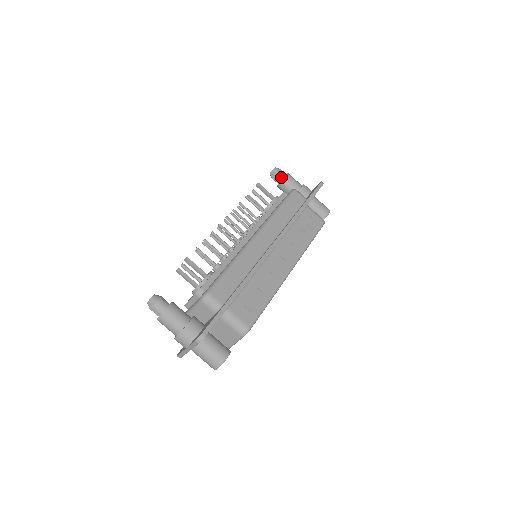
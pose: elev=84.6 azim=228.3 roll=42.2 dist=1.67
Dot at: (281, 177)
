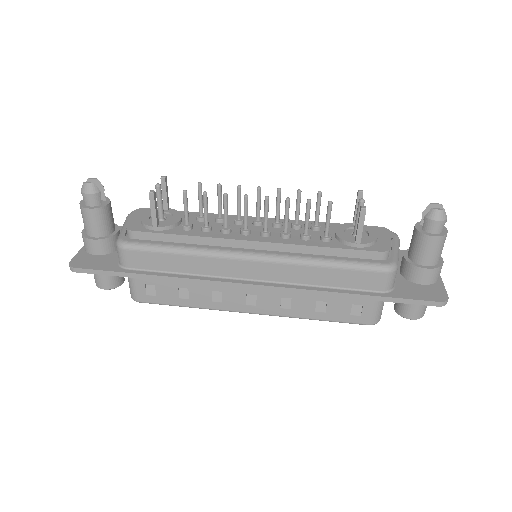
Dot at: (427, 228)
